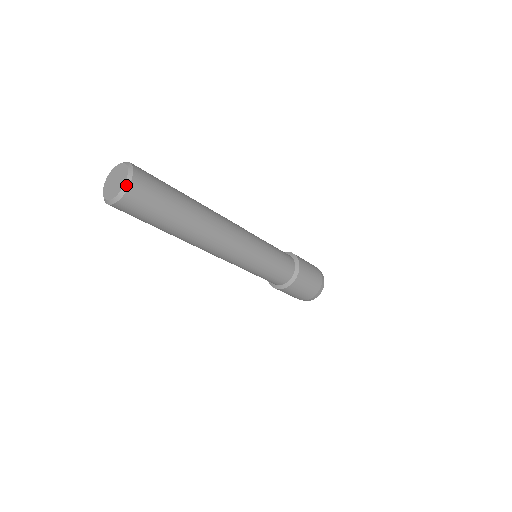
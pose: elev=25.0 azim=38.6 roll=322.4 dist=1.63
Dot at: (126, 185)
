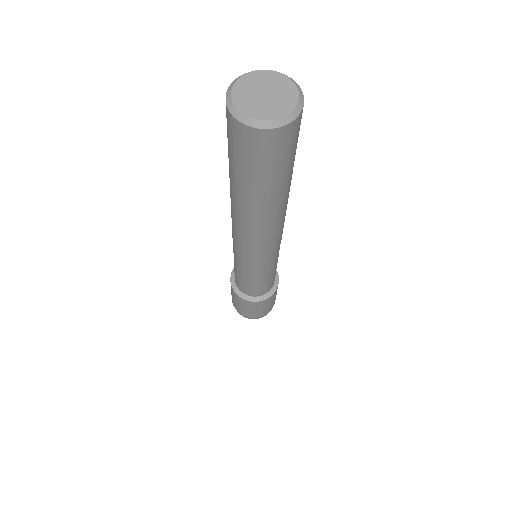
Dot at: (273, 123)
